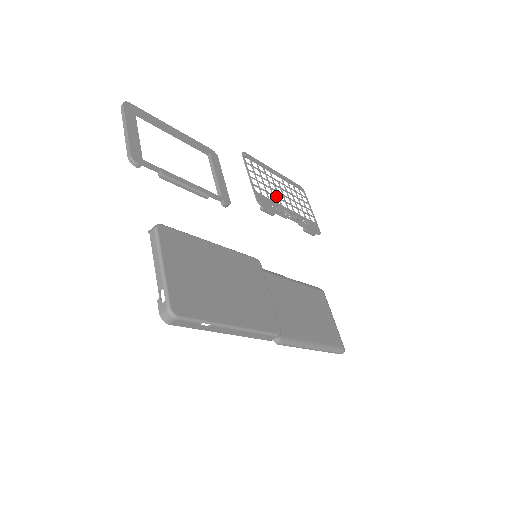
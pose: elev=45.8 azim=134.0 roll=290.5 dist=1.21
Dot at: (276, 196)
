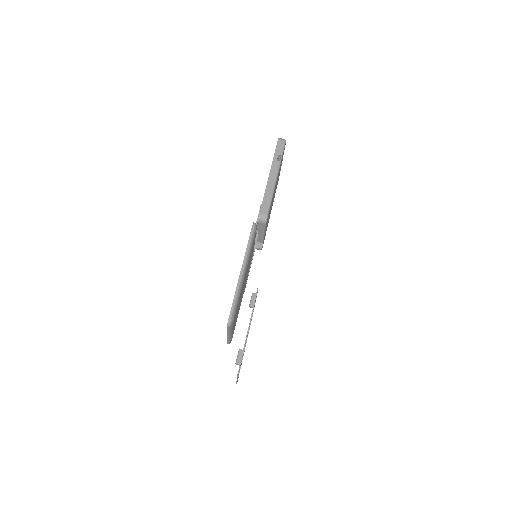
Dot at: occluded
